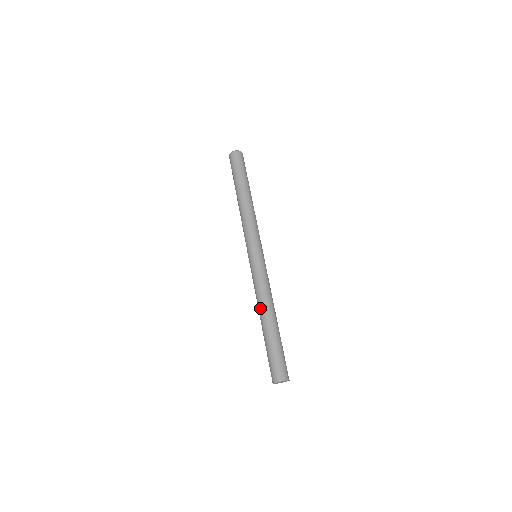
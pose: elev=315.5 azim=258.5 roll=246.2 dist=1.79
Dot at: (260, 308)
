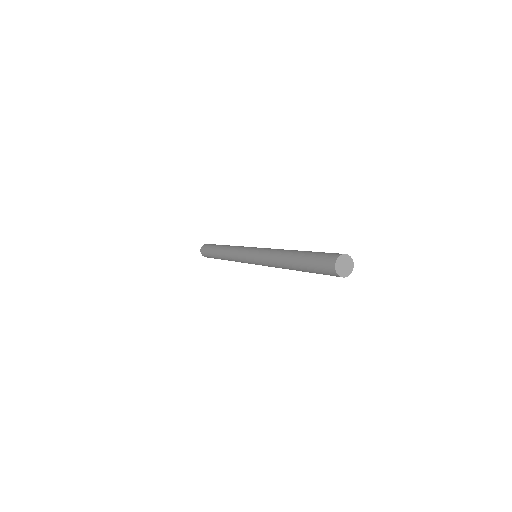
Dot at: (280, 256)
